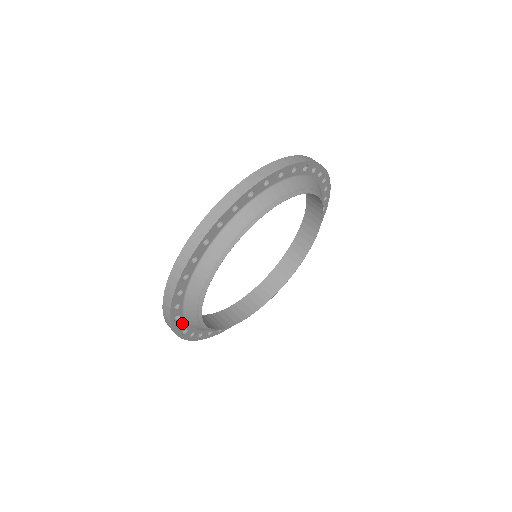
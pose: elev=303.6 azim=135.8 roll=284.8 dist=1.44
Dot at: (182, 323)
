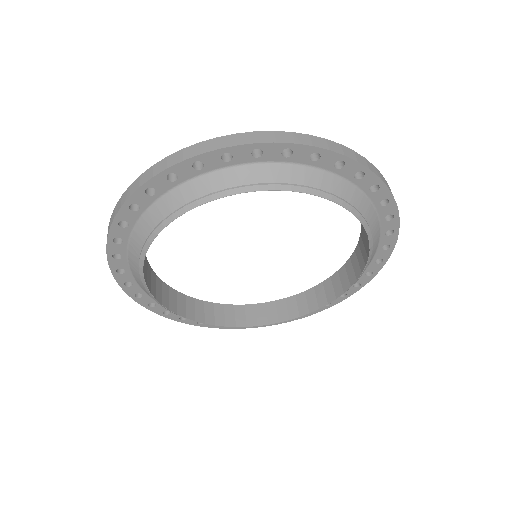
Dot at: (122, 255)
